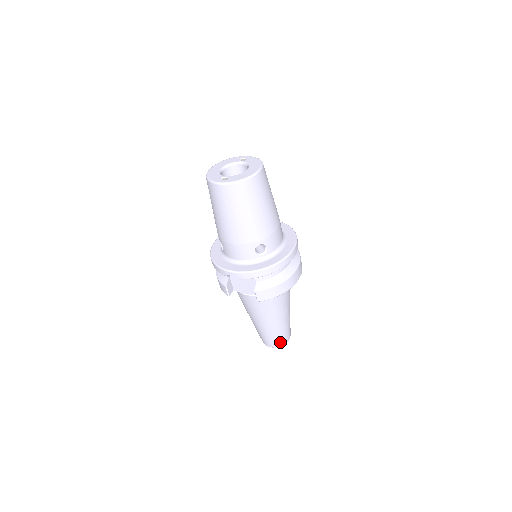
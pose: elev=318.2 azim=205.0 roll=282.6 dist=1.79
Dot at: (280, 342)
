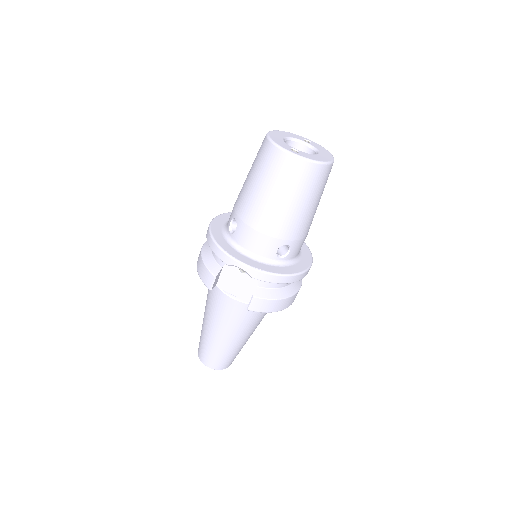
Dot at: (223, 365)
